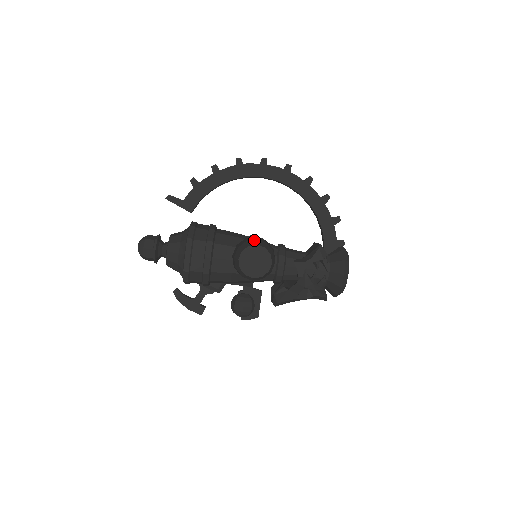
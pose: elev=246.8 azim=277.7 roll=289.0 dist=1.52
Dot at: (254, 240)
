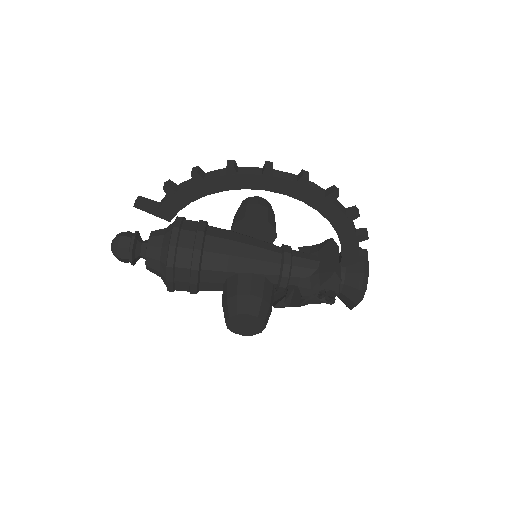
Dot at: (246, 297)
